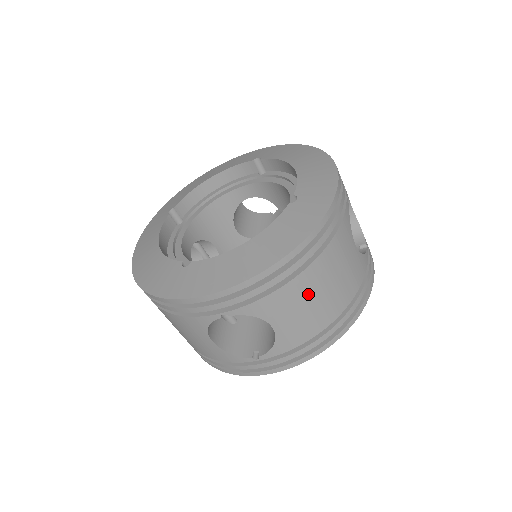
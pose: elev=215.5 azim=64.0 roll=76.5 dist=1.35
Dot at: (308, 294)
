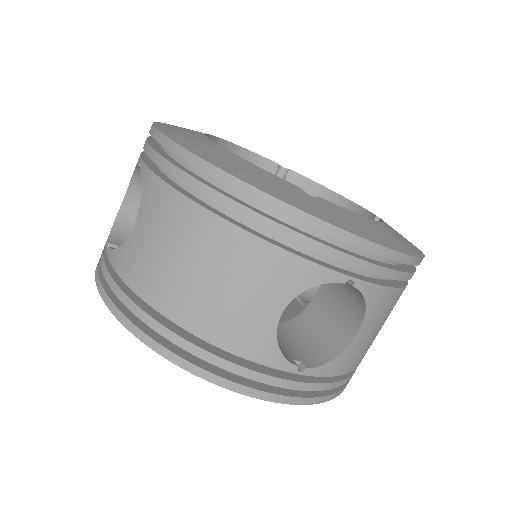
Dot at: (388, 315)
